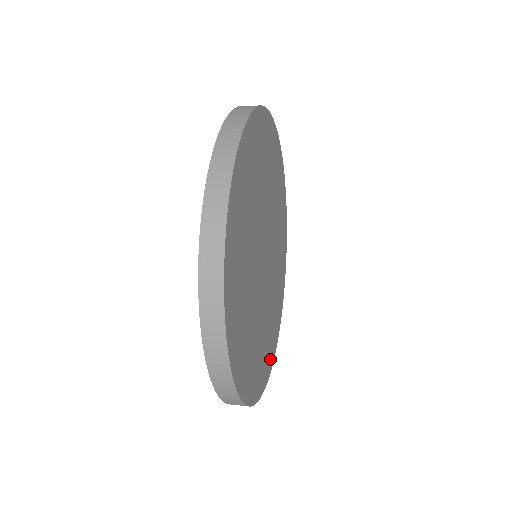
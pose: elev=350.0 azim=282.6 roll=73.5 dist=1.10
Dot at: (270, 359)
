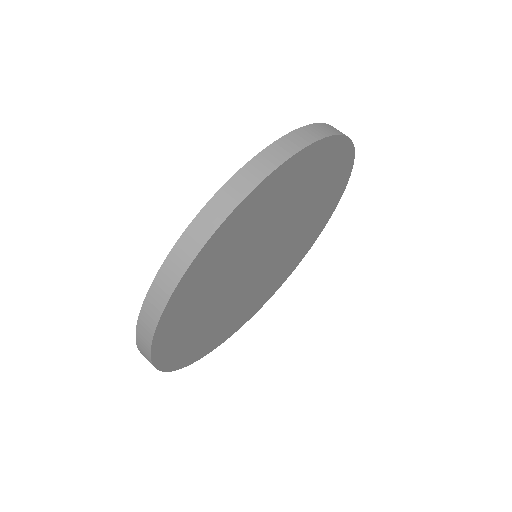
Dot at: (319, 230)
